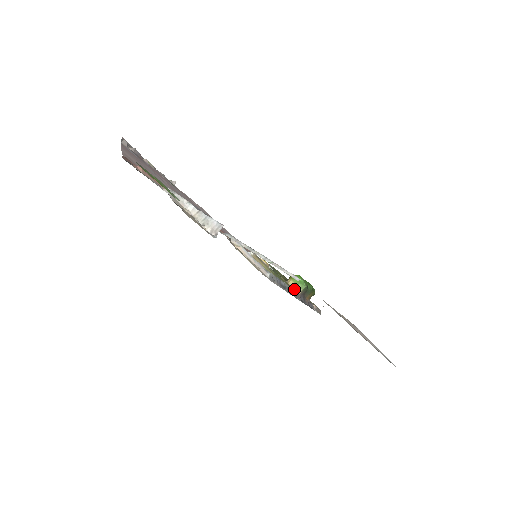
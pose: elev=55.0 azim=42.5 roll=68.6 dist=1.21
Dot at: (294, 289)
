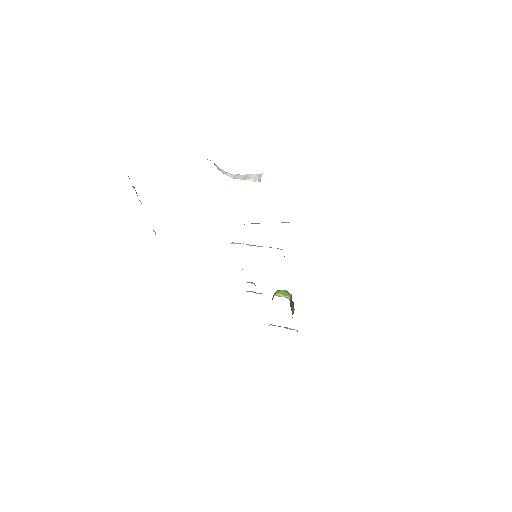
Dot at: occluded
